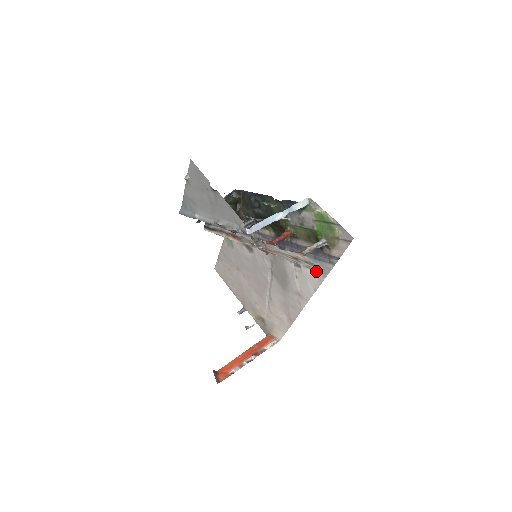
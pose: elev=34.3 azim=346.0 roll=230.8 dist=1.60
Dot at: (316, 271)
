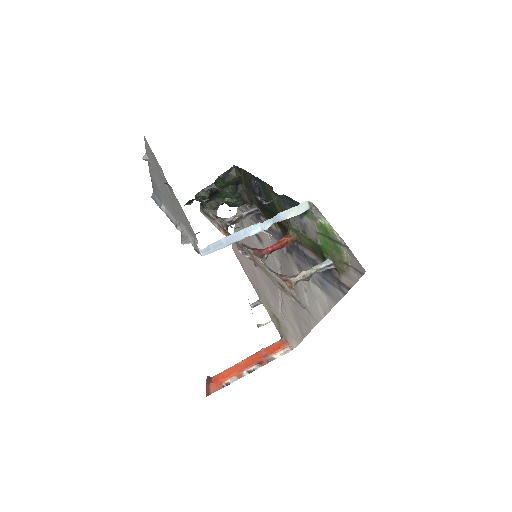
Dot at: (325, 293)
